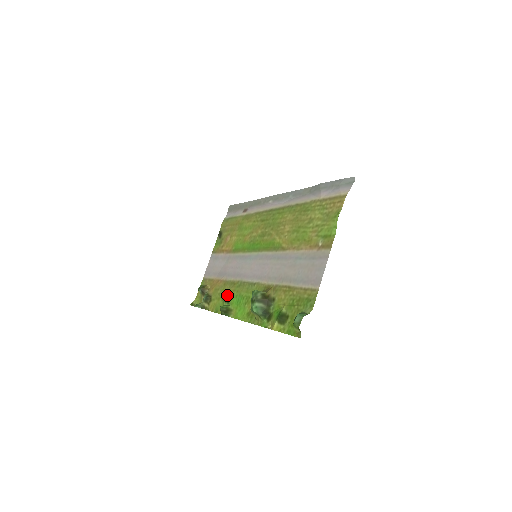
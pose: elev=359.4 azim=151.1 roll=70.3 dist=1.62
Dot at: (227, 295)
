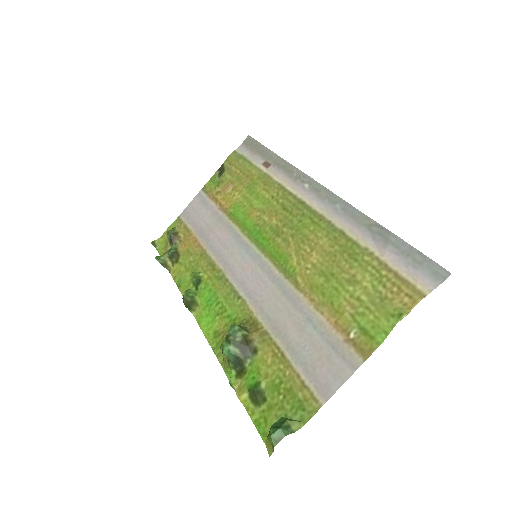
Dot at: (199, 277)
